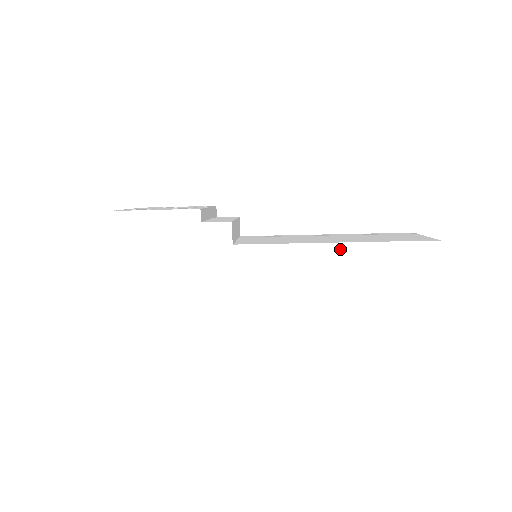
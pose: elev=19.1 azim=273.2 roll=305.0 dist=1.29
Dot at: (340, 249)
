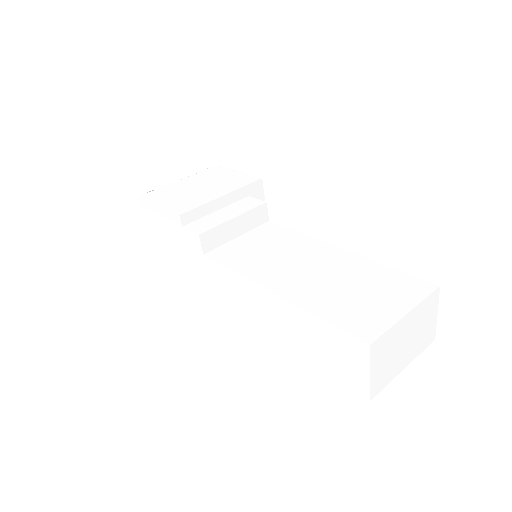
Dot at: (275, 299)
